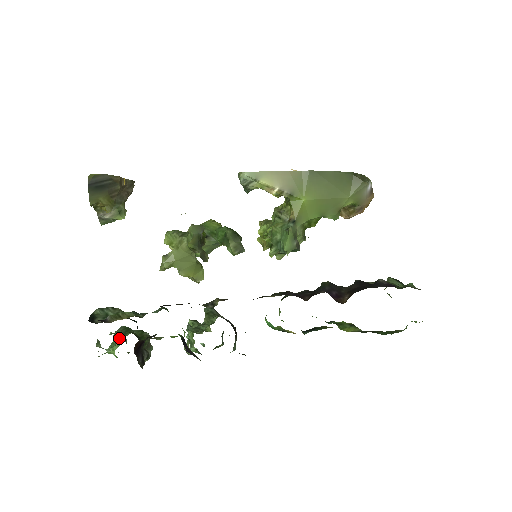
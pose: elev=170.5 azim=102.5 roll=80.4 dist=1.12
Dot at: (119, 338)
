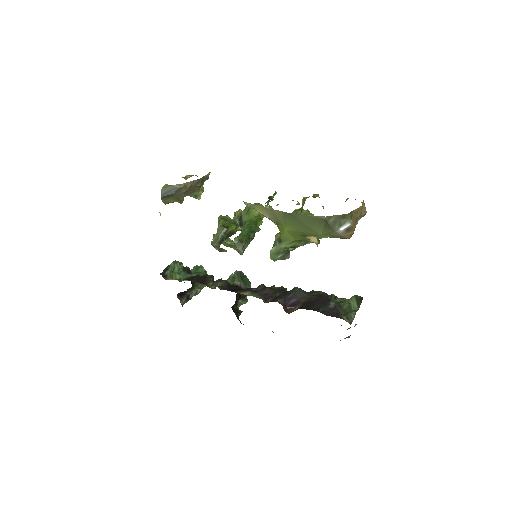
Dot at: occluded
